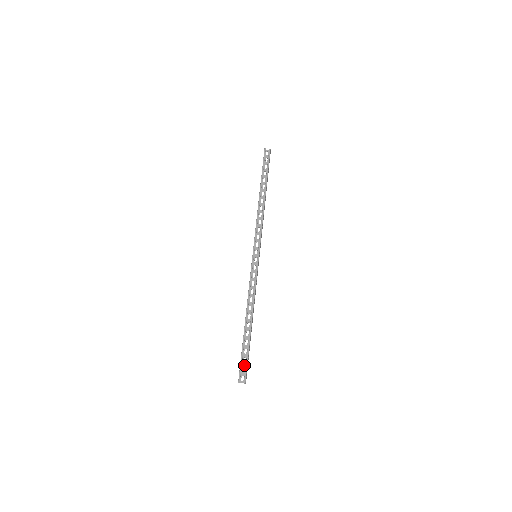
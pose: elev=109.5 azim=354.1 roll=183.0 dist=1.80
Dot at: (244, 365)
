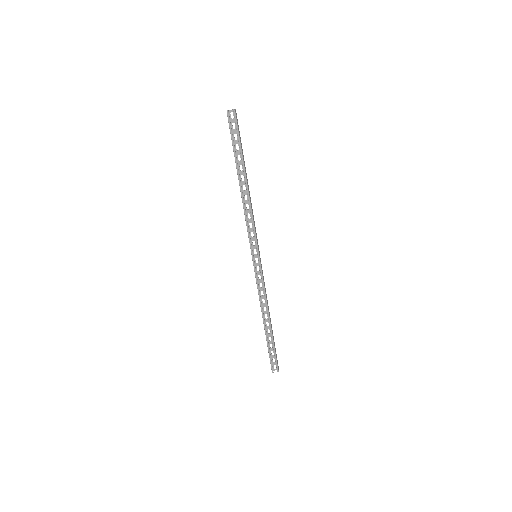
Dot at: (273, 357)
